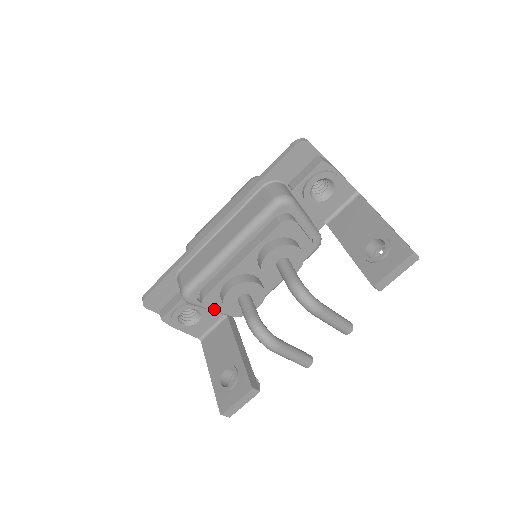
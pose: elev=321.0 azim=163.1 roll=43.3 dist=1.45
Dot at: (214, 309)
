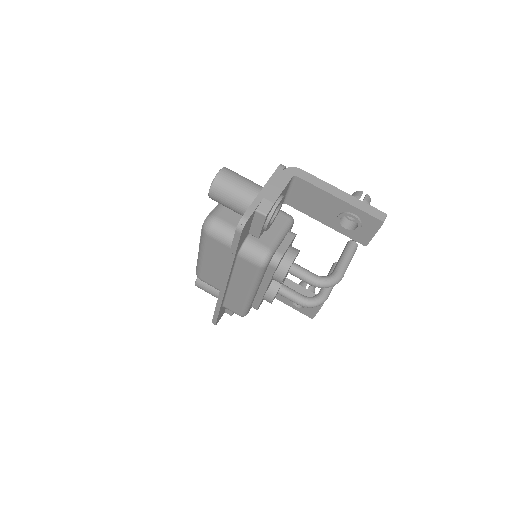
Dot at: occluded
